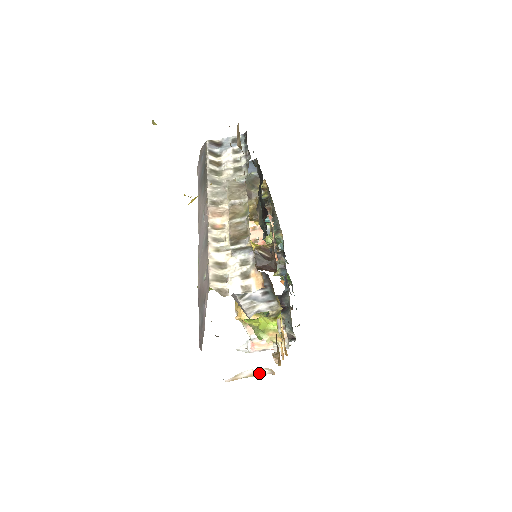
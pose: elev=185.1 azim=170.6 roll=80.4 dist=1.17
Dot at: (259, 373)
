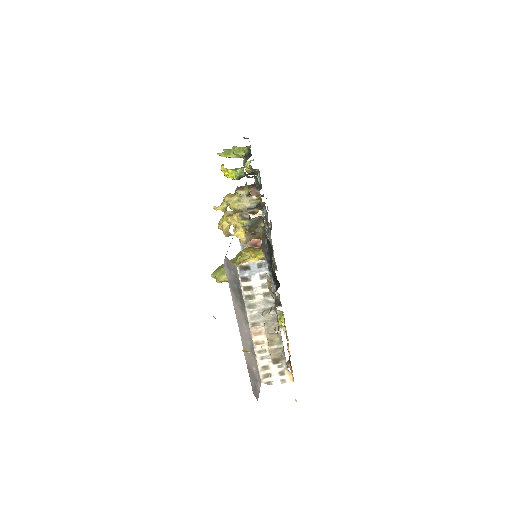
Dot at: occluded
